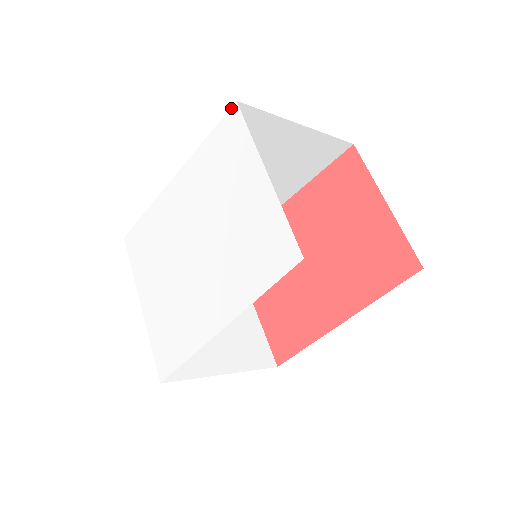
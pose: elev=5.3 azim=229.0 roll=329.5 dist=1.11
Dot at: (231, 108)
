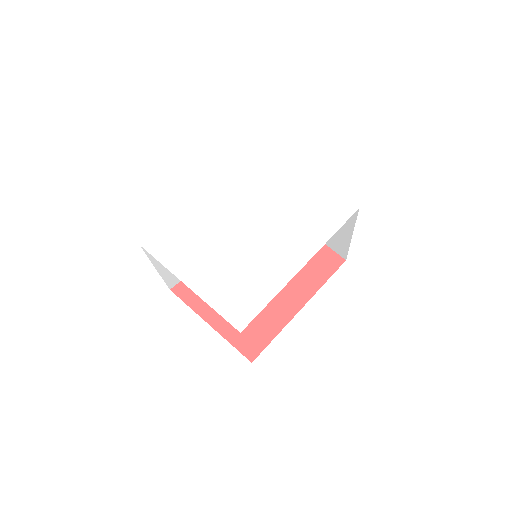
Dot at: (268, 149)
